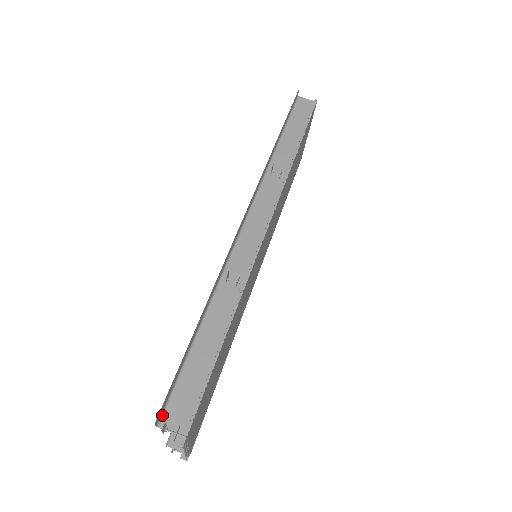
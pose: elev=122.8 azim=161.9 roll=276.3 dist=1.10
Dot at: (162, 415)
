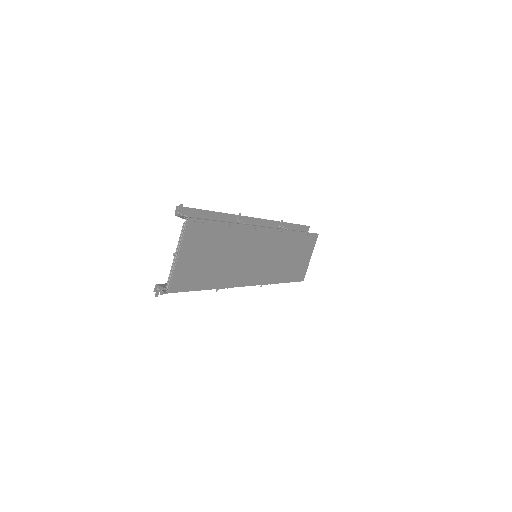
Dot at: (179, 215)
